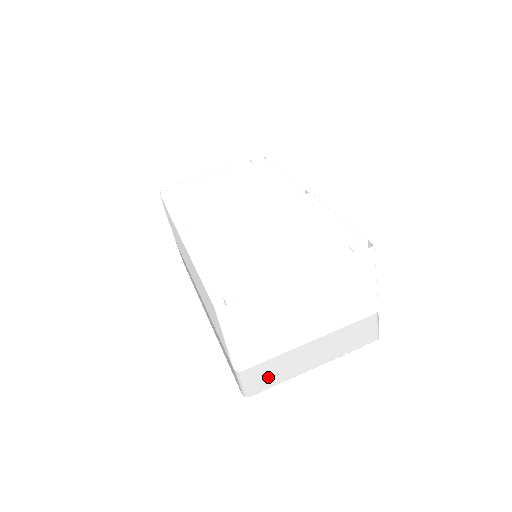
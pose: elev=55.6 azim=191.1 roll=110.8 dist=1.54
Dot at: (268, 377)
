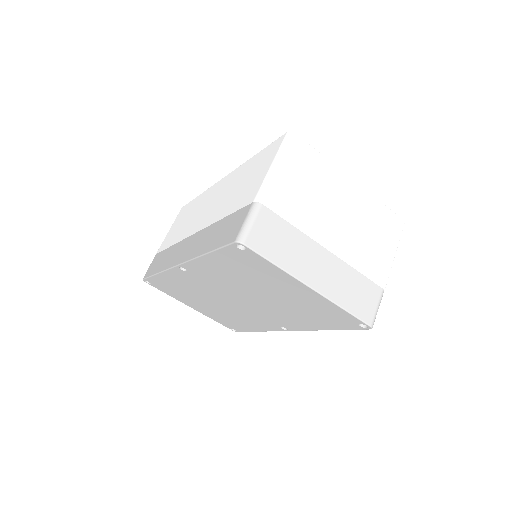
Dot at: (273, 242)
